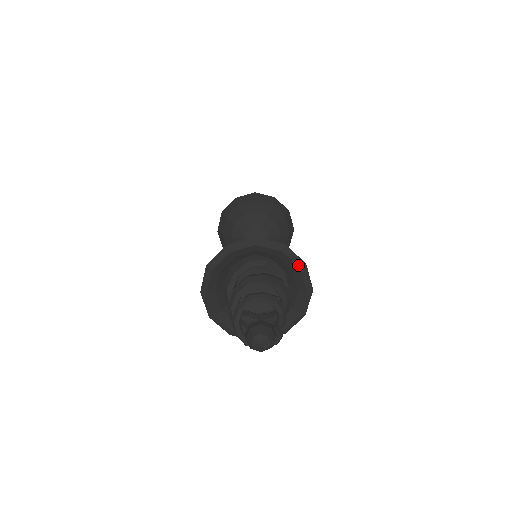
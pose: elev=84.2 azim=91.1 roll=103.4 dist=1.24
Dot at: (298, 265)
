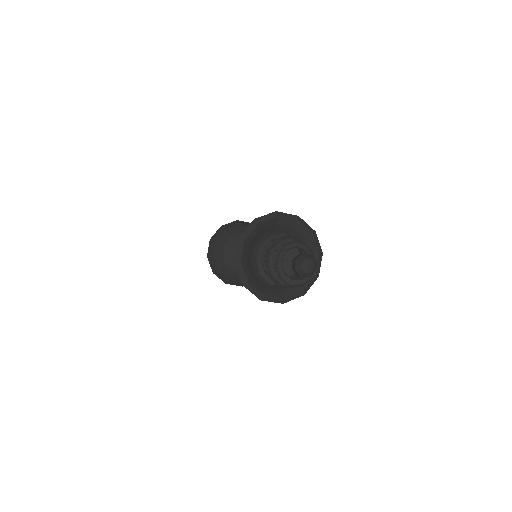
Dot at: (318, 250)
